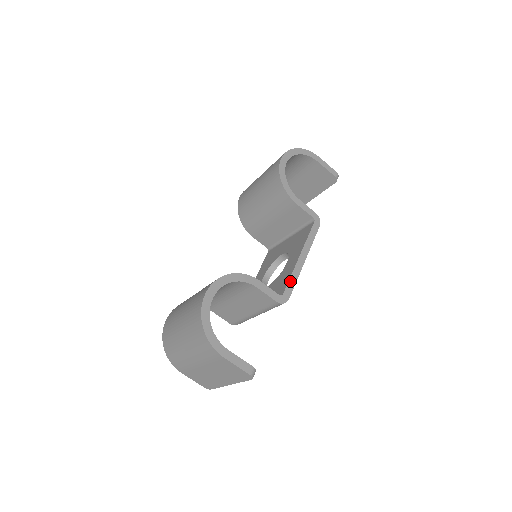
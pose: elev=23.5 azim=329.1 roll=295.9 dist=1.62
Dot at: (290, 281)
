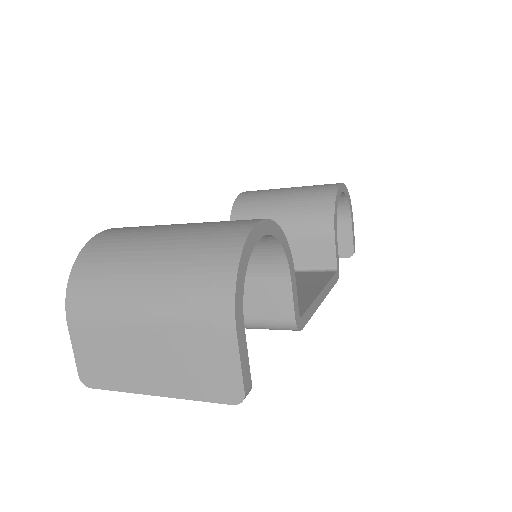
Dot at: (309, 309)
